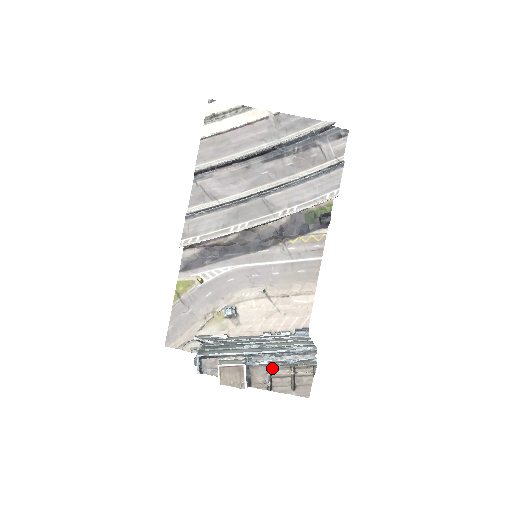
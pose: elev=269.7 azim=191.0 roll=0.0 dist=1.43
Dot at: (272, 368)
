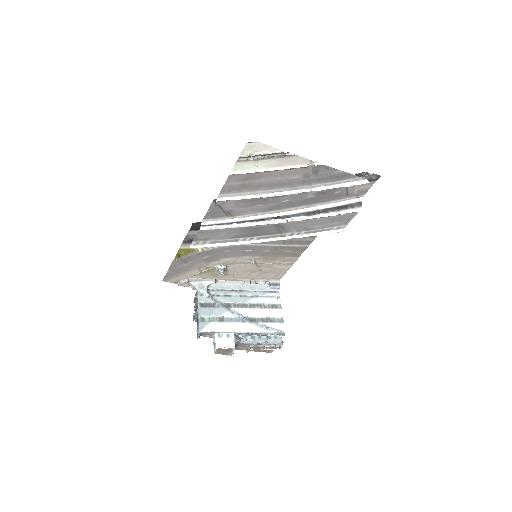
Dot at: (252, 344)
